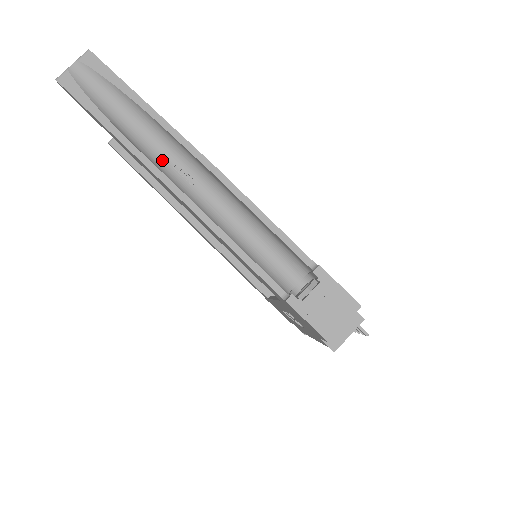
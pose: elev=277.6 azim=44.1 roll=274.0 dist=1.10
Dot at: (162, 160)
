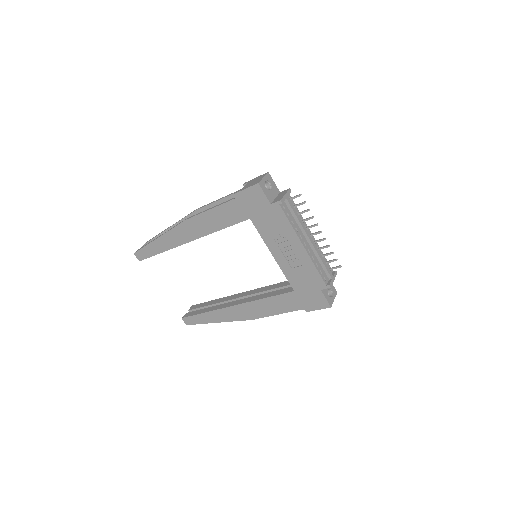
Dot at: occluded
